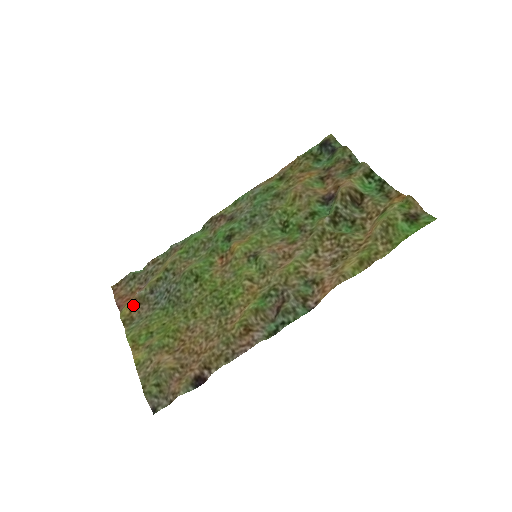
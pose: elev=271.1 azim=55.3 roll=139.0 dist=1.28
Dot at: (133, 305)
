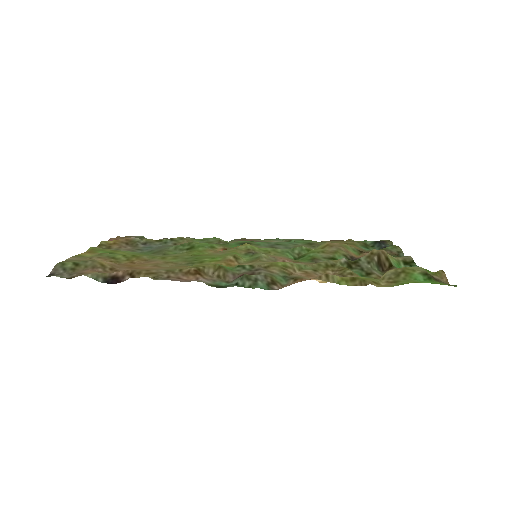
Dot at: (121, 241)
